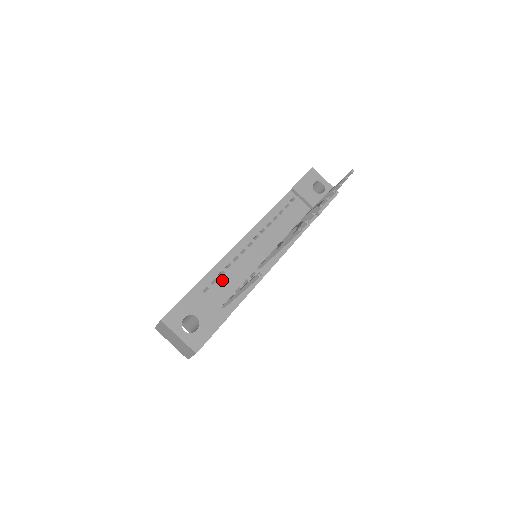
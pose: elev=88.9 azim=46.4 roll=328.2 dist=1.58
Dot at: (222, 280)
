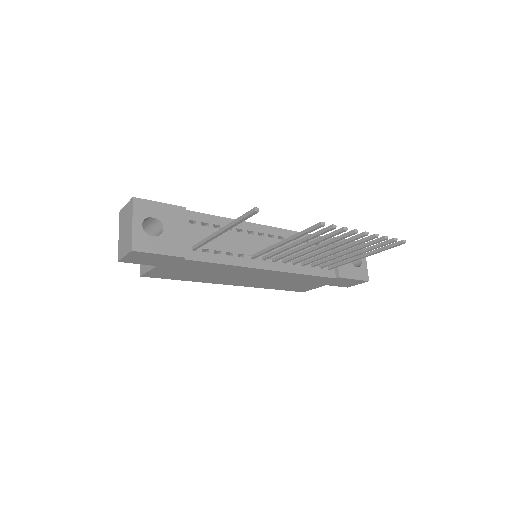
Dot at: (213, 231)
